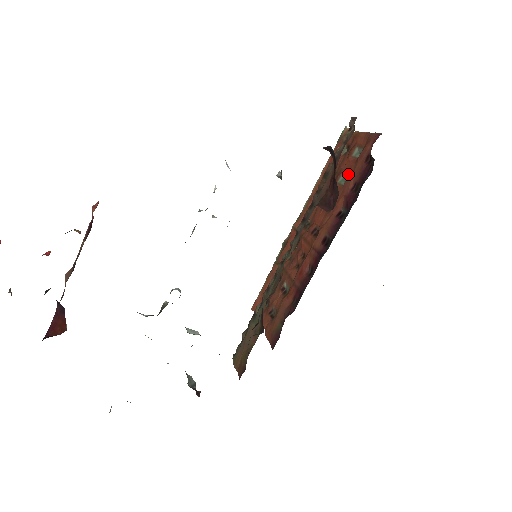
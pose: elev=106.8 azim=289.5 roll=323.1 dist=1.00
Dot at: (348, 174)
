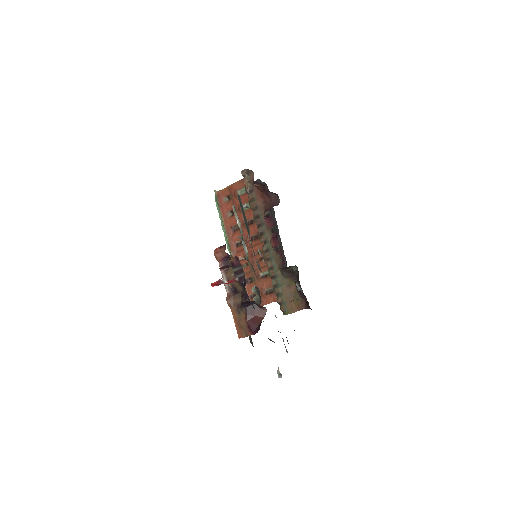
Dot at: occluded
